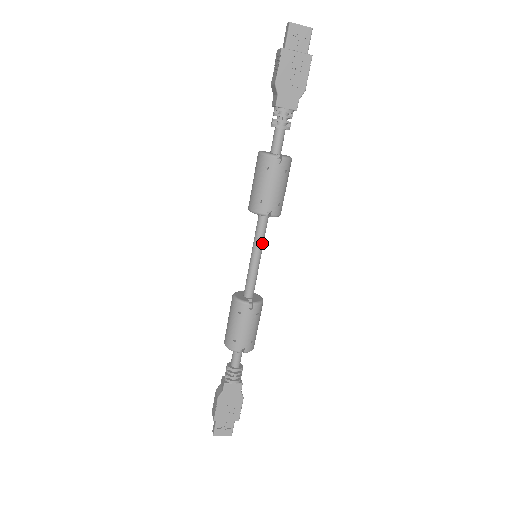
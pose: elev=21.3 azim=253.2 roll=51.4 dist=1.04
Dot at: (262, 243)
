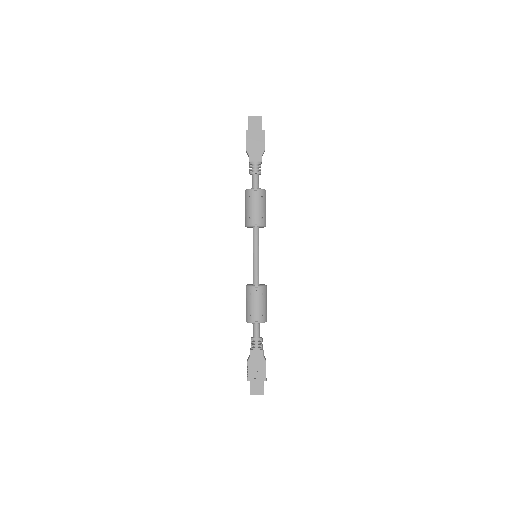
Dot at: (258, 246)
